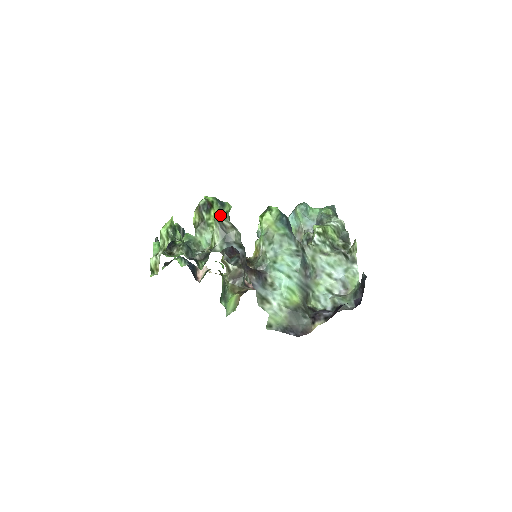
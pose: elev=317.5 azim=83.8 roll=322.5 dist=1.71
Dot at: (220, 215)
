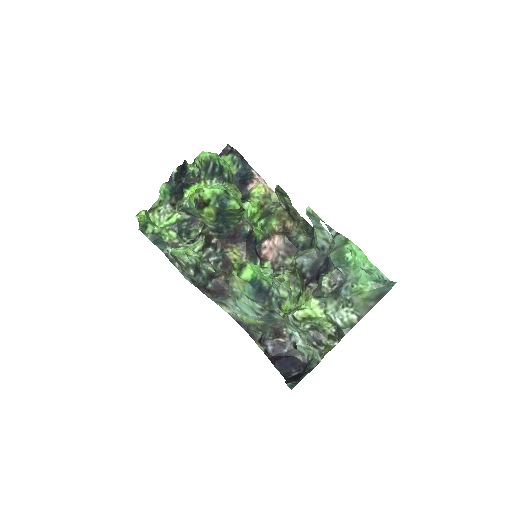
Dot at: (220, 211)
